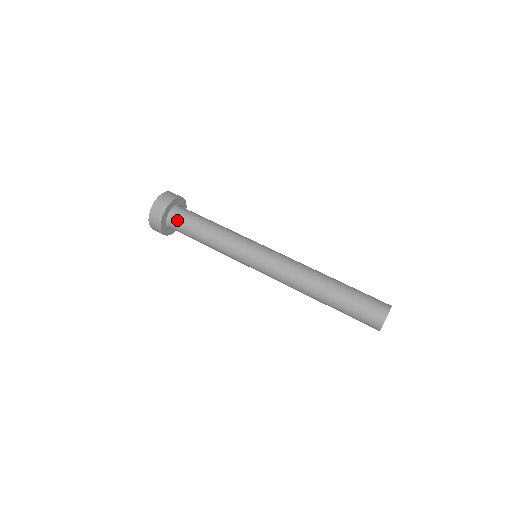
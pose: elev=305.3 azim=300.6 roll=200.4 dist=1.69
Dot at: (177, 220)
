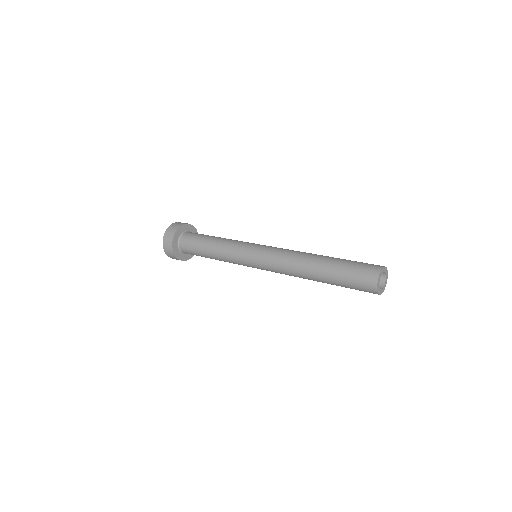
Dot at: (191, 234)
